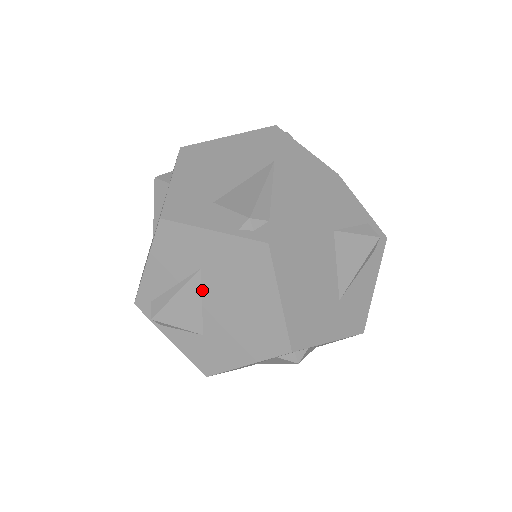
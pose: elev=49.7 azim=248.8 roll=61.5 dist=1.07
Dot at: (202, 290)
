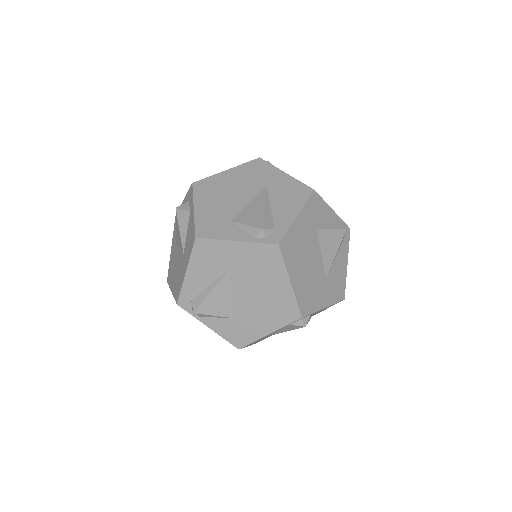
Dot at: (231, 285)
